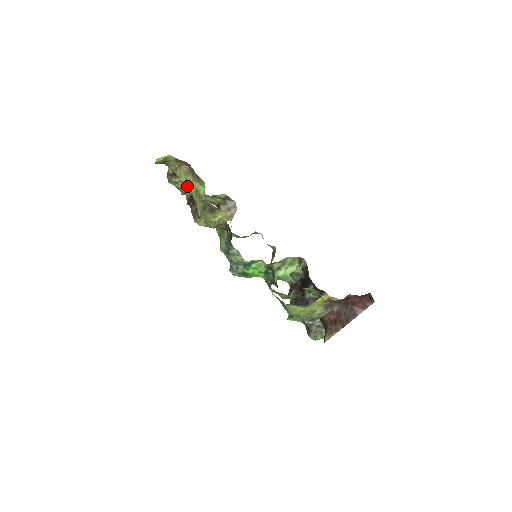
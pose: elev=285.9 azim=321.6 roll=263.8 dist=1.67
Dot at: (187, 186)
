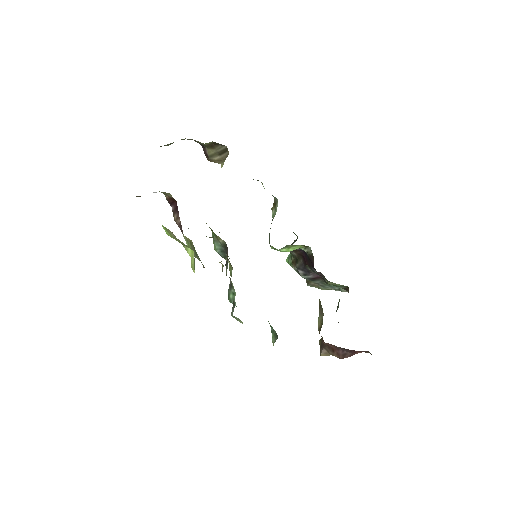
Dot at: (168, 234)
